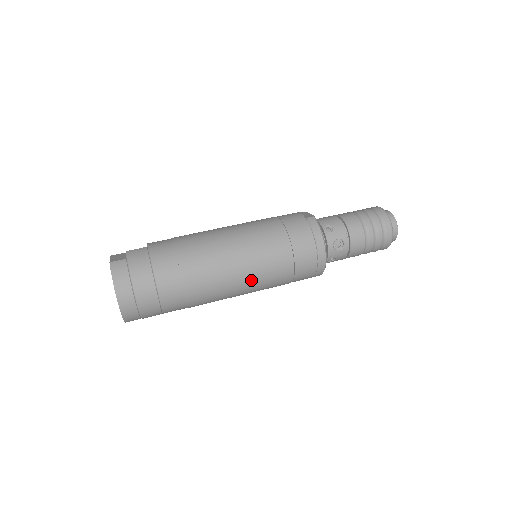
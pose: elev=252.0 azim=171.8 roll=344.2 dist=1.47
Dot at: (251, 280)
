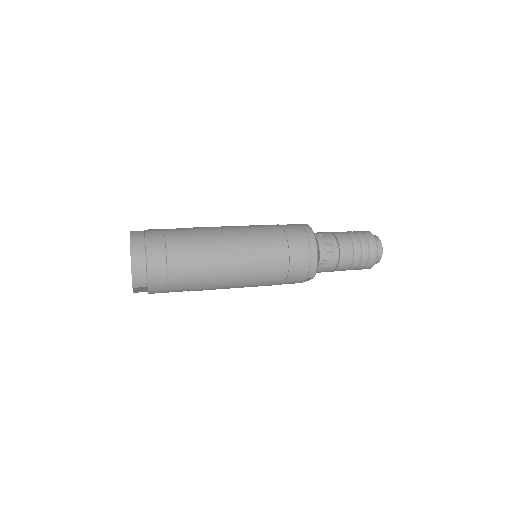
Dot at: (250, 260)
